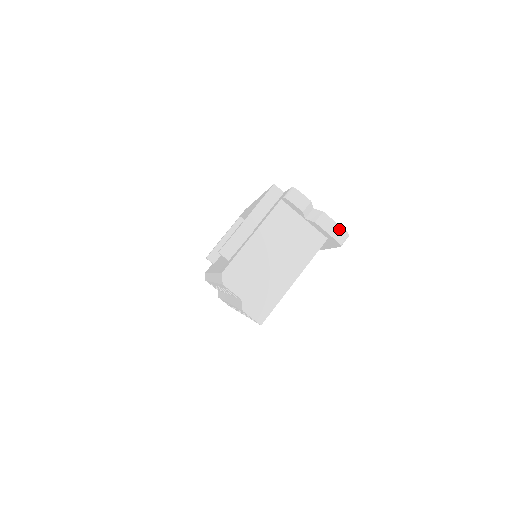
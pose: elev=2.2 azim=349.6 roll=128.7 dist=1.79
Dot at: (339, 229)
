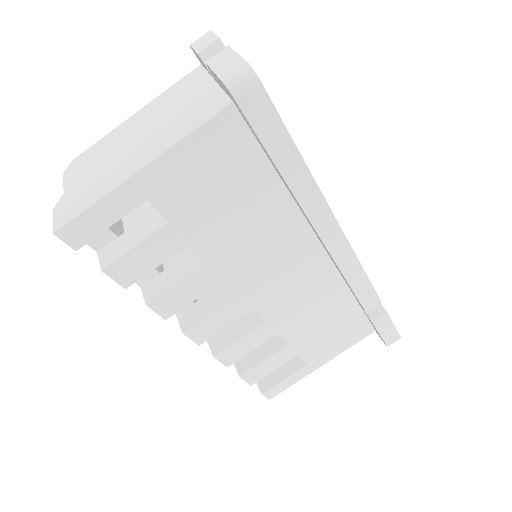
Dot at: (237, 63)
